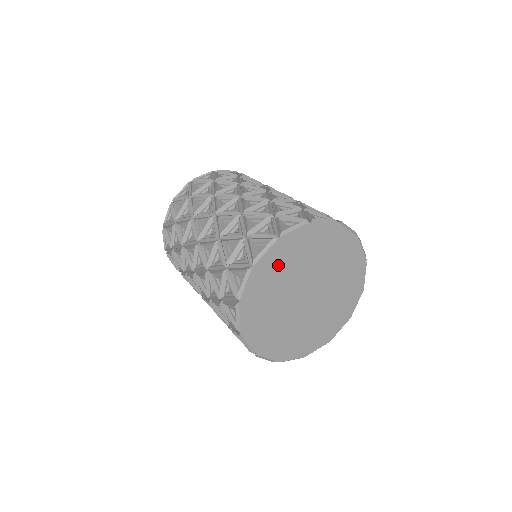
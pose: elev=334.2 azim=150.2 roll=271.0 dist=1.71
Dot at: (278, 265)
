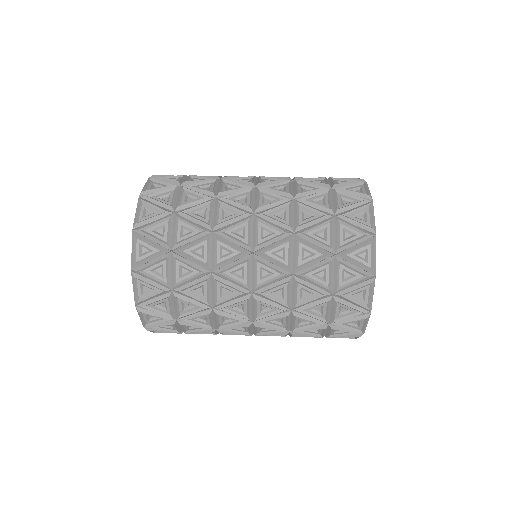
Dot at: occluded
